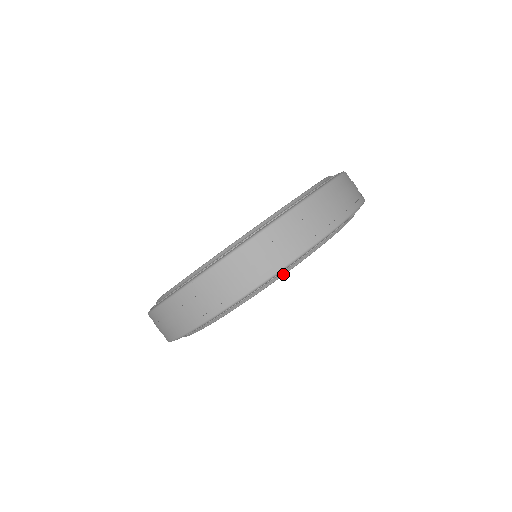
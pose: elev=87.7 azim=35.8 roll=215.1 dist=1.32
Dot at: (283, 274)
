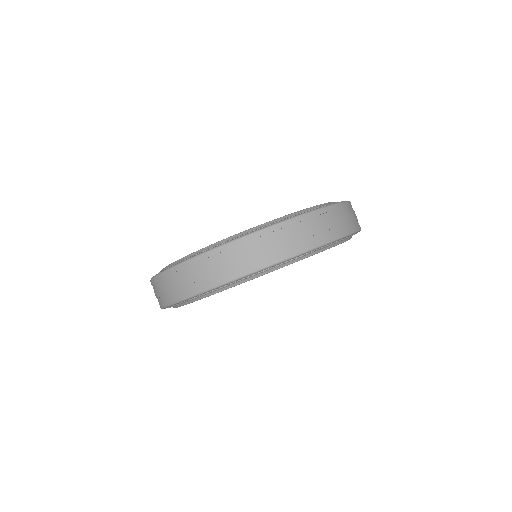
Dot at: (319, 252)
